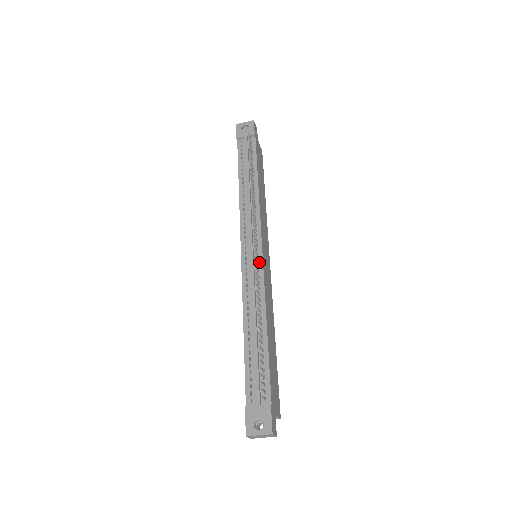
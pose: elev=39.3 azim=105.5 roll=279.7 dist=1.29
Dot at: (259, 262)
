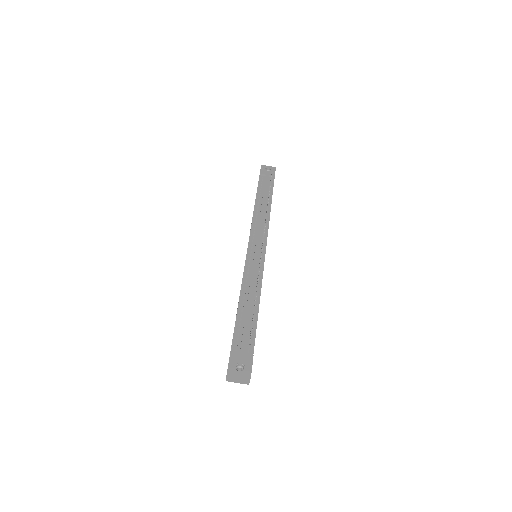
Dot at: (262, 257)
